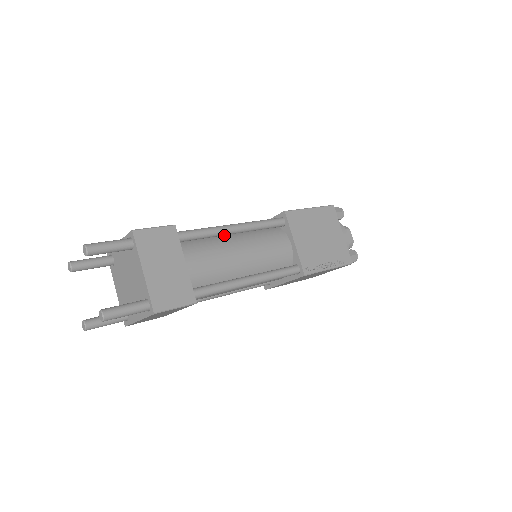
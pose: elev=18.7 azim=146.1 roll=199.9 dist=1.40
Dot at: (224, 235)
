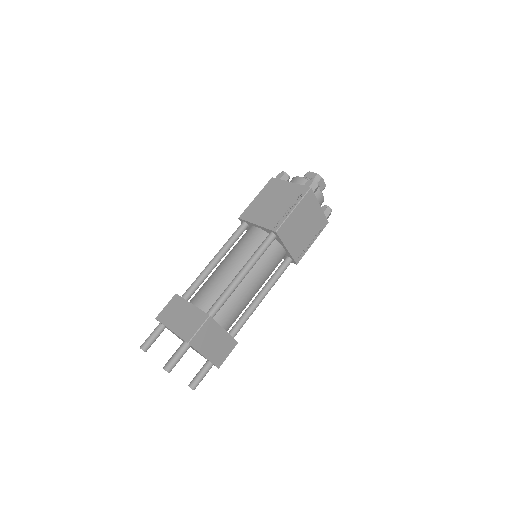
Dot at: occluded
